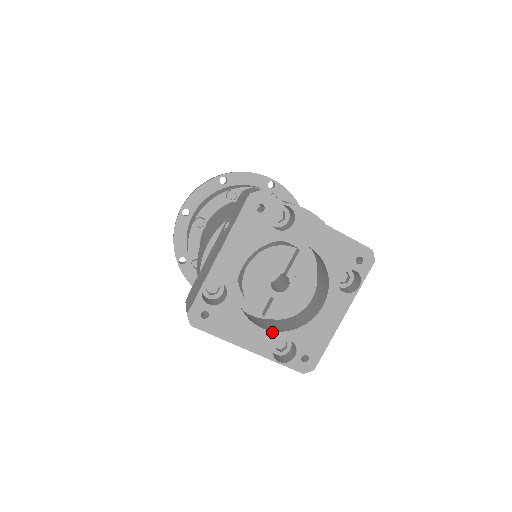
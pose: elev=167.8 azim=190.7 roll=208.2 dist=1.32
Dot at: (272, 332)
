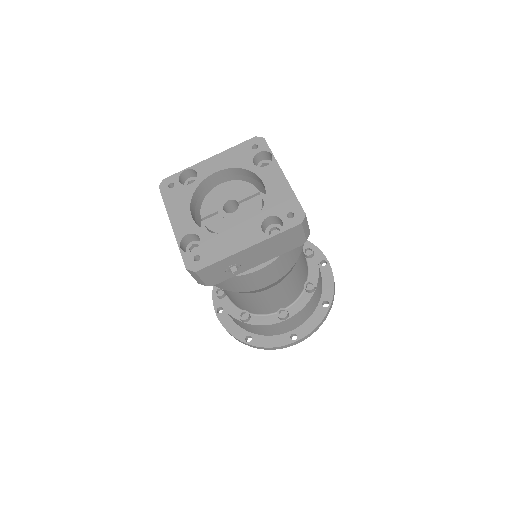
Dot at: (195, 223)
